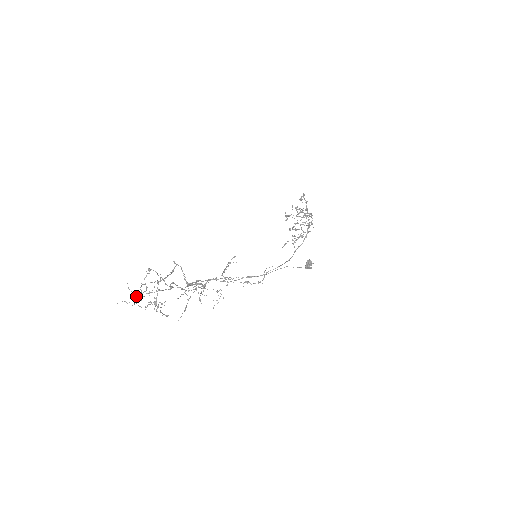
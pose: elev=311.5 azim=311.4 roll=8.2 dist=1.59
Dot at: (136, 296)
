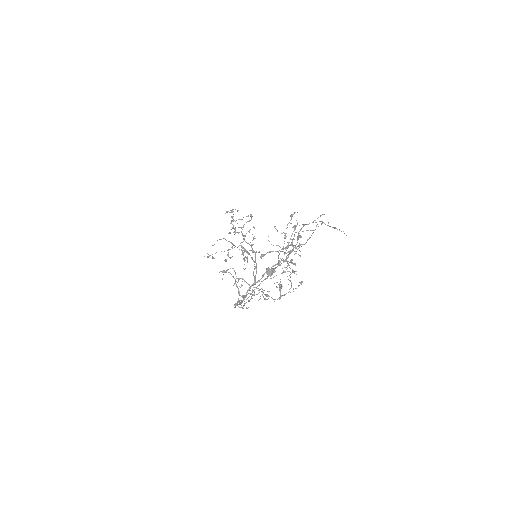
Dot at: occluded
